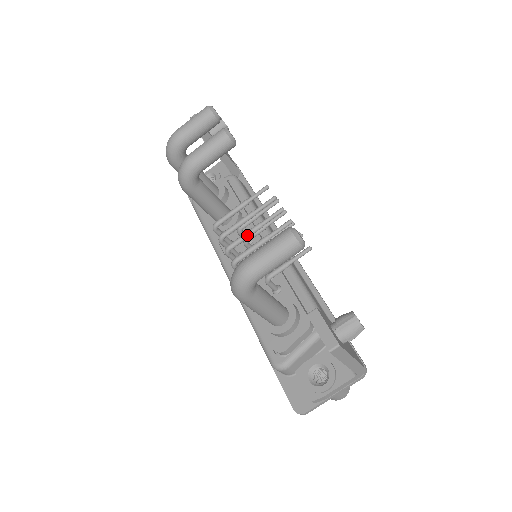
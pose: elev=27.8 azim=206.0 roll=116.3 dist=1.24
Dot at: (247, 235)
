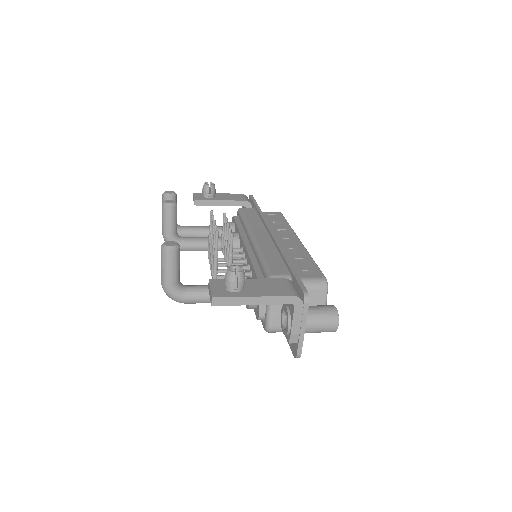
Dot at: (211, 253)
